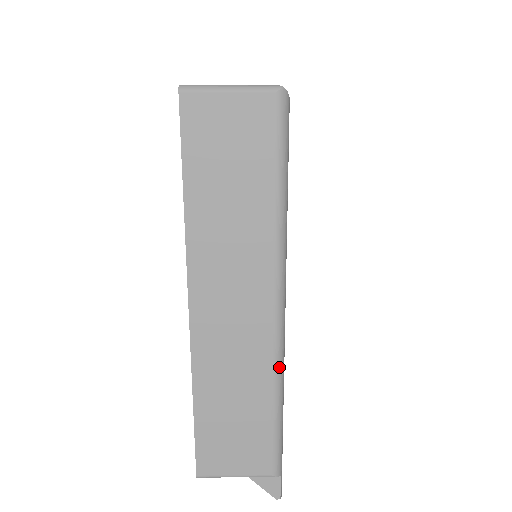
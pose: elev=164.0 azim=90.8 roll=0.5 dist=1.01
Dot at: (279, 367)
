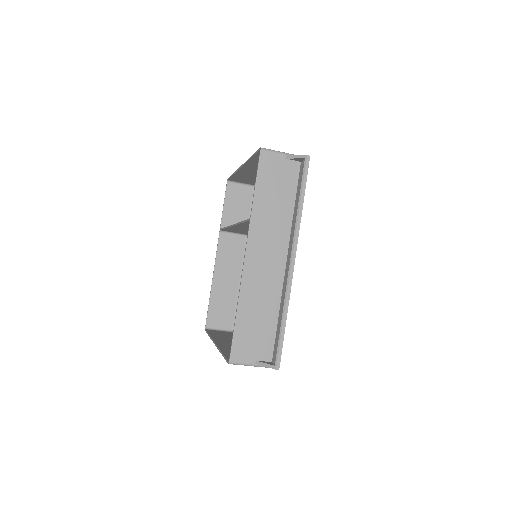
Dot at: occluded
